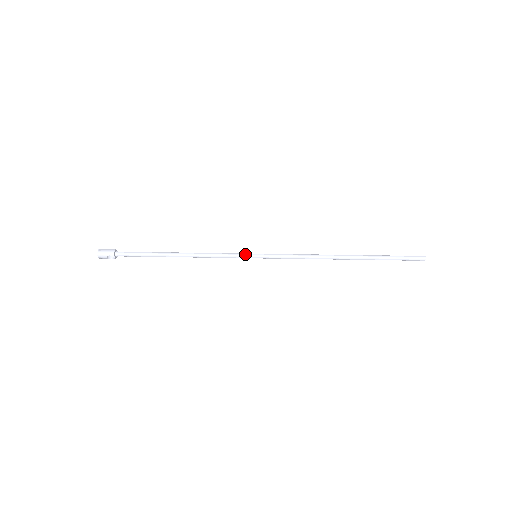
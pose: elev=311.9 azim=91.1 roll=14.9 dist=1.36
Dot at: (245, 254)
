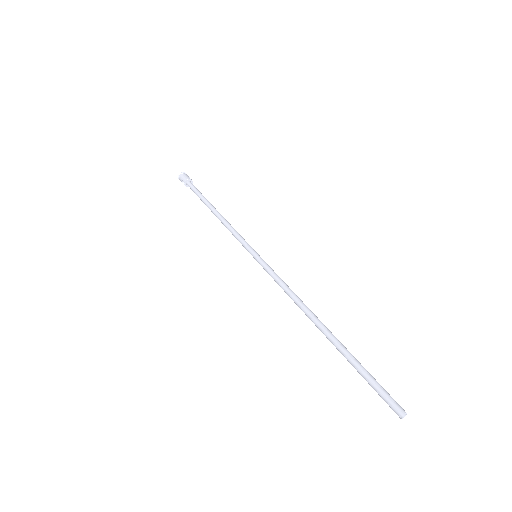
Dot at: (250, 246)
